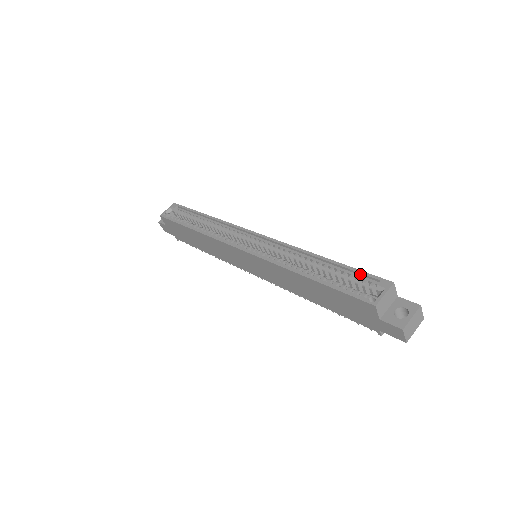
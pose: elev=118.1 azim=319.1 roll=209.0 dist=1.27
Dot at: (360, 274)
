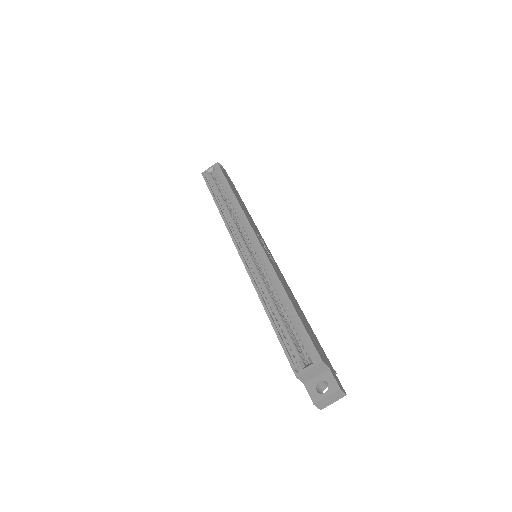
Dot at: (305, 335)
